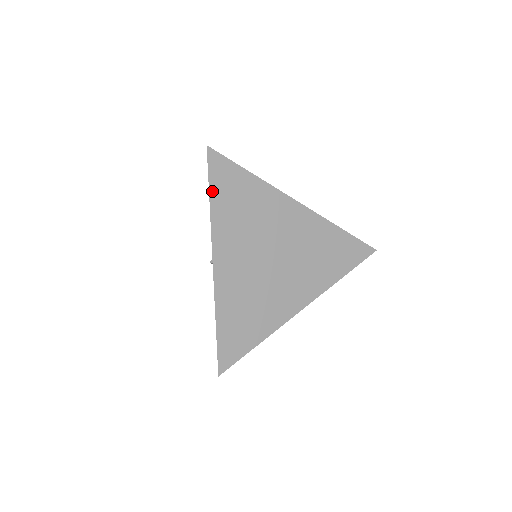
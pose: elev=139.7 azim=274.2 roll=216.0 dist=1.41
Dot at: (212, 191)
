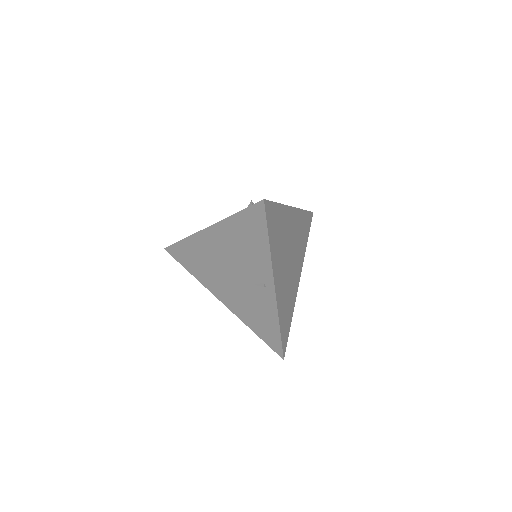
Dot at: (269, 235)
